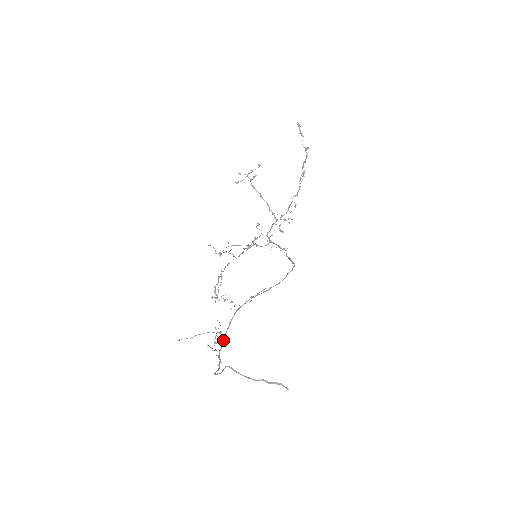
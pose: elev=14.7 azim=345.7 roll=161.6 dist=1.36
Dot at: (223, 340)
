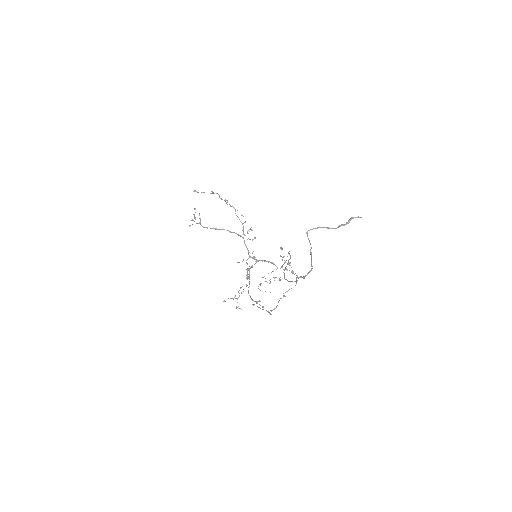
Dot at: (296, 280)
